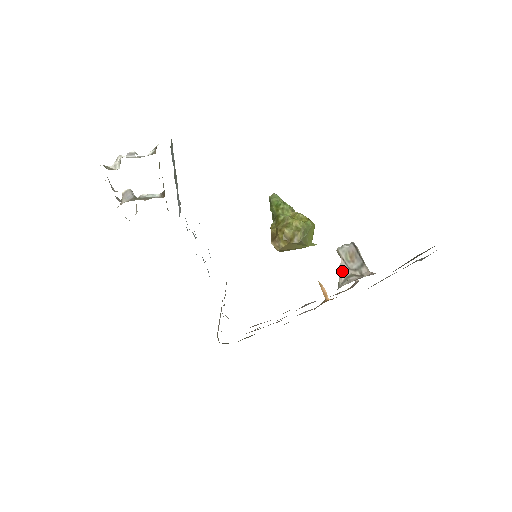
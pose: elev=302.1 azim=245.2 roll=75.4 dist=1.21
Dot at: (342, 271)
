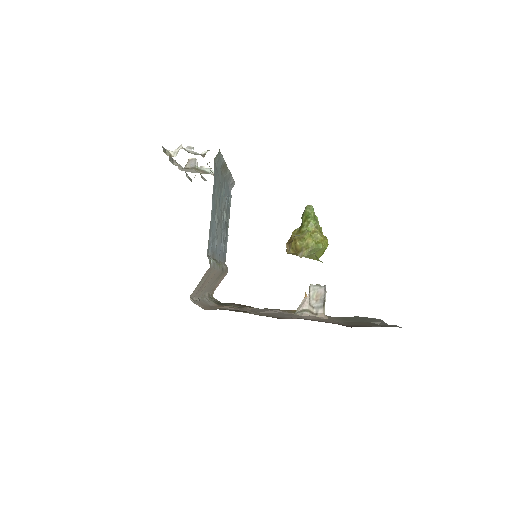
Dot at: (303, 303)
